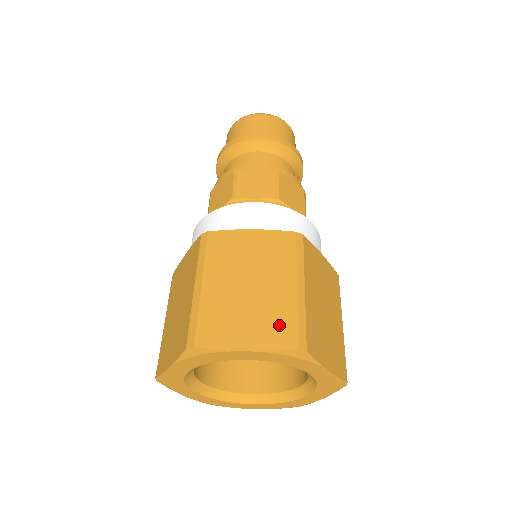
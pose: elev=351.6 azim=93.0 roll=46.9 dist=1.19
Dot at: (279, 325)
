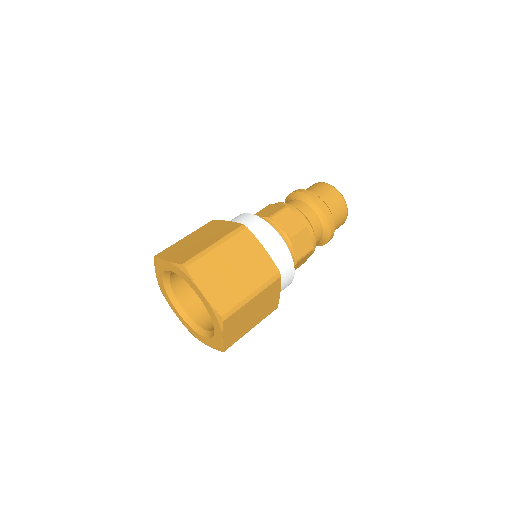
Dot at: (188, 255)
